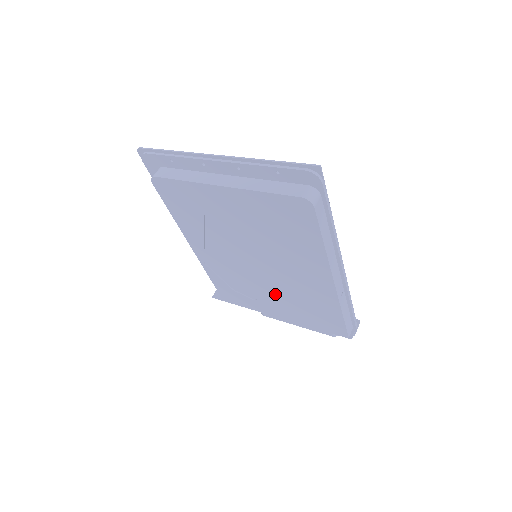
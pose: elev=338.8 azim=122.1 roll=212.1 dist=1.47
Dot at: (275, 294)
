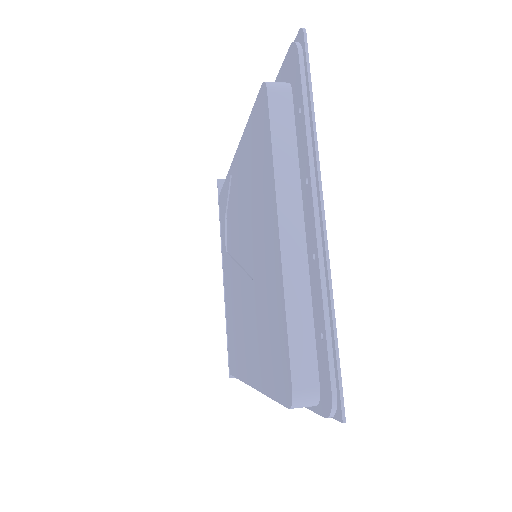
Dot at: (233, 283)
